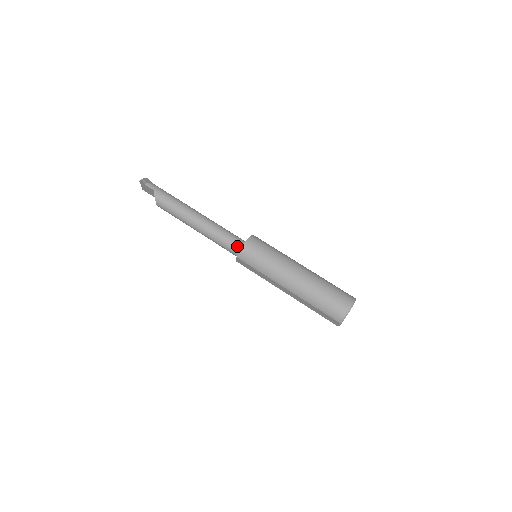
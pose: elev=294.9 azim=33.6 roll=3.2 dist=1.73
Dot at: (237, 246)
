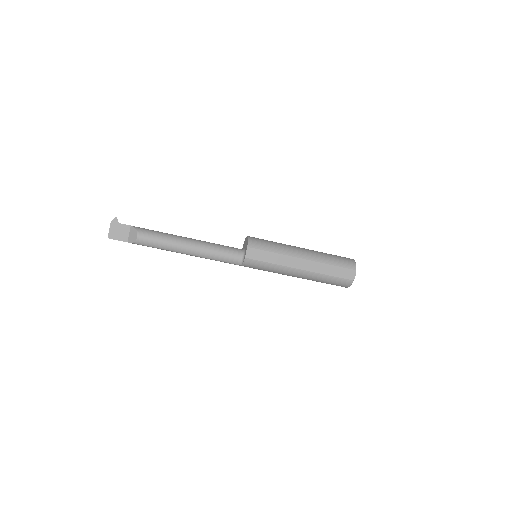
Dot at: (237, 249)
